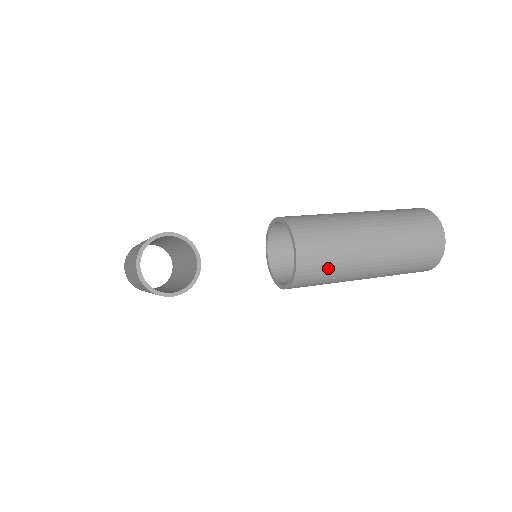
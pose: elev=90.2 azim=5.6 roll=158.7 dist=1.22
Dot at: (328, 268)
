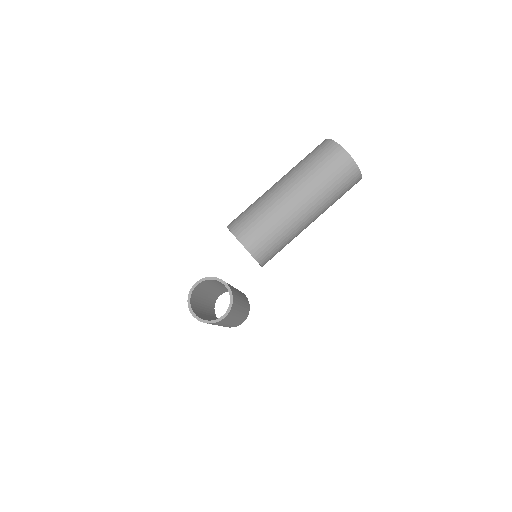
Dot at: (270, 234)
